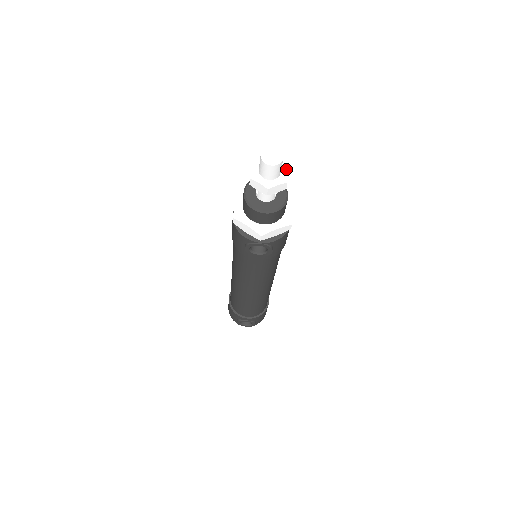
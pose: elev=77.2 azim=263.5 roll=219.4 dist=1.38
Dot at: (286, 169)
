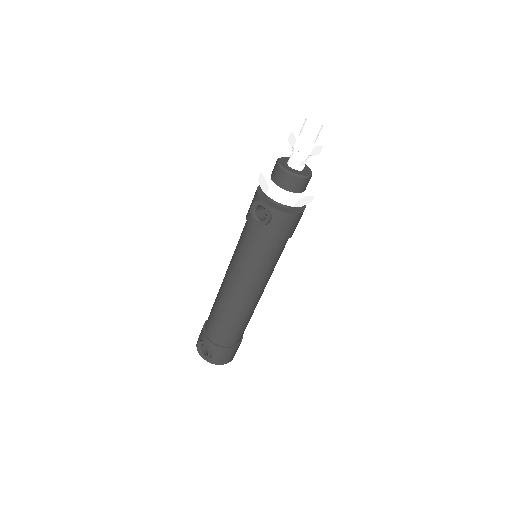
Dot at: (319, 144)
